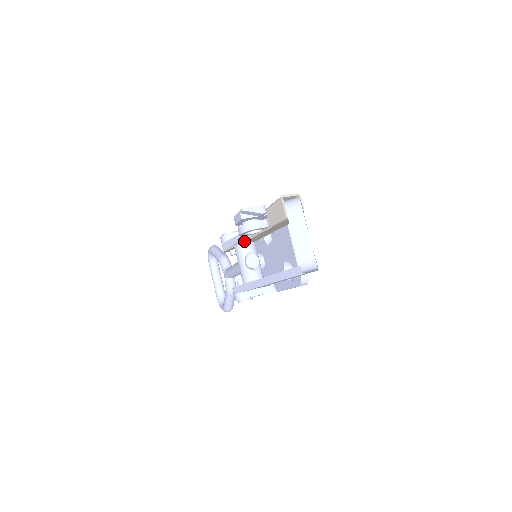
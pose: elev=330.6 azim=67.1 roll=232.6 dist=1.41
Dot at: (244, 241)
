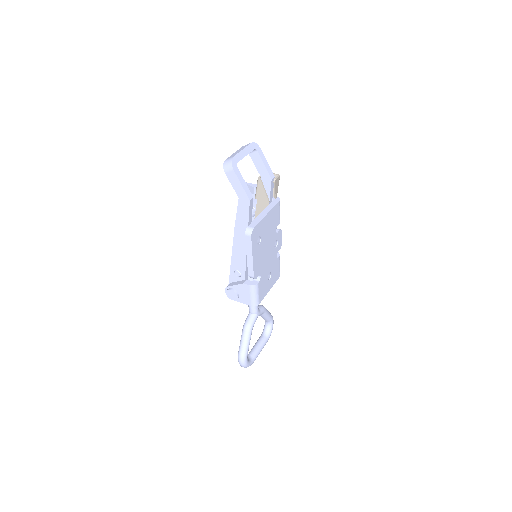
Dot at: occluded
